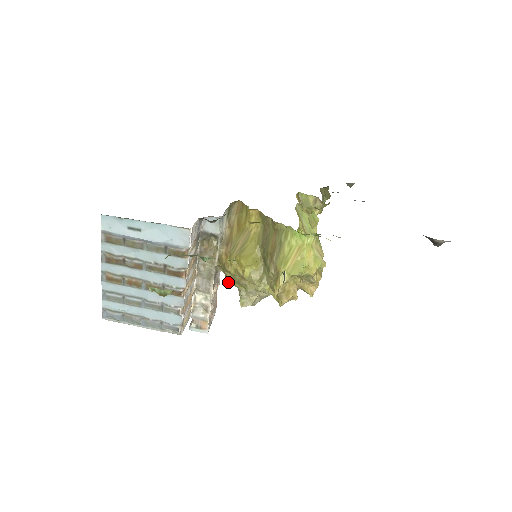
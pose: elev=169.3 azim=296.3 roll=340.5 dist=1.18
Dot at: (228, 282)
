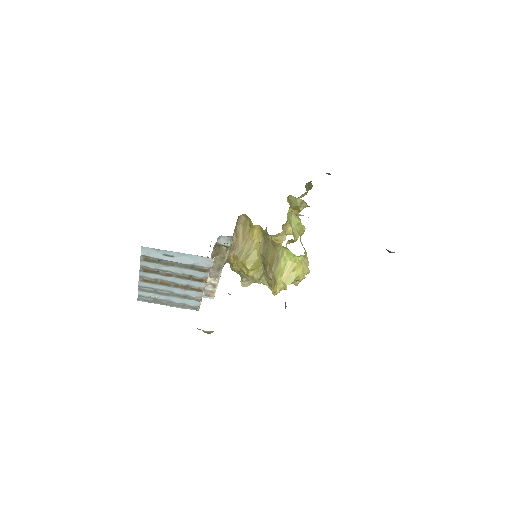
Dot at: (233, 270)
